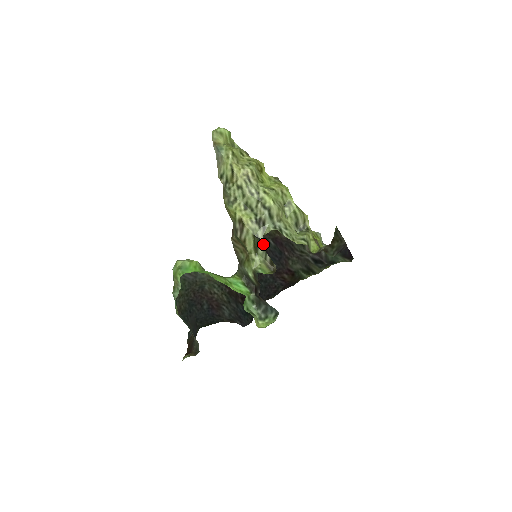
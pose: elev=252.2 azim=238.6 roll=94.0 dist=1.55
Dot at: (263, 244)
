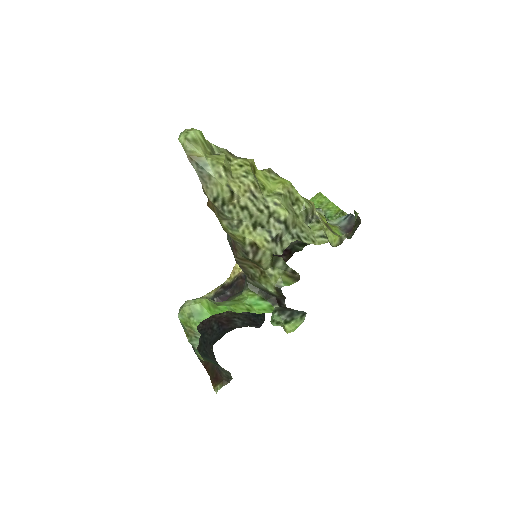
Dot at: occluded
